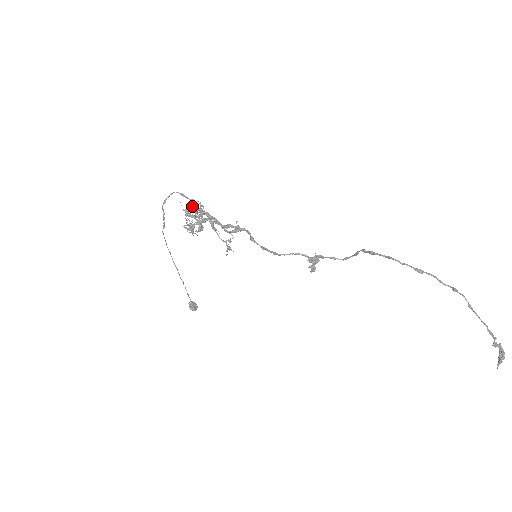
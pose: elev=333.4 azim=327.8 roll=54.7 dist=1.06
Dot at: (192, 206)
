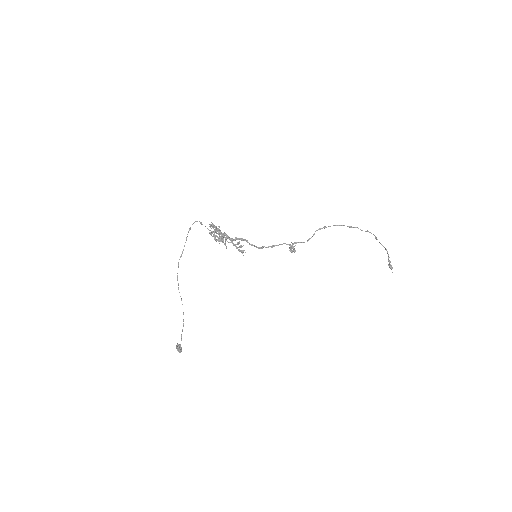
Dot at: occluded
